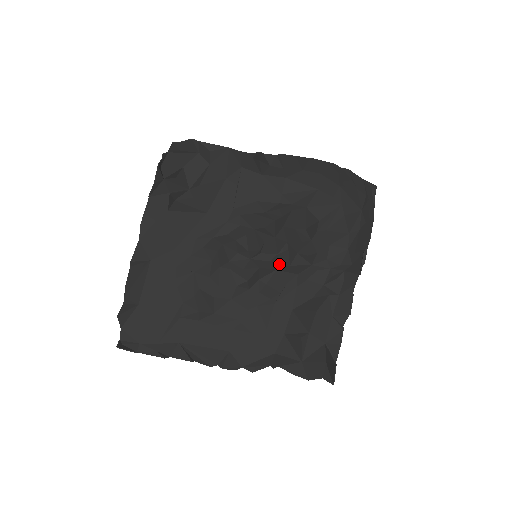
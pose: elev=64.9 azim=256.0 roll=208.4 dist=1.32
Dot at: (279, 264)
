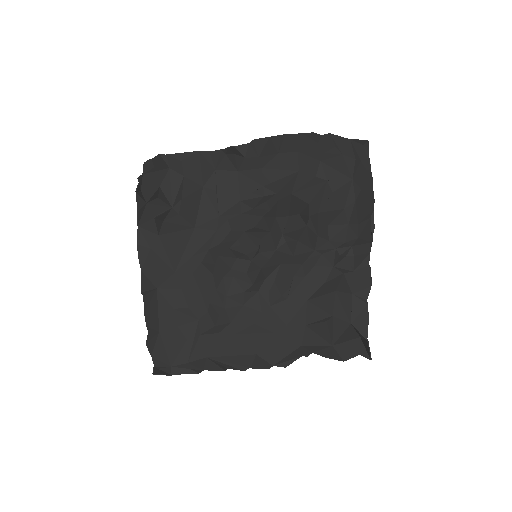
Dot at: (281, 258)
